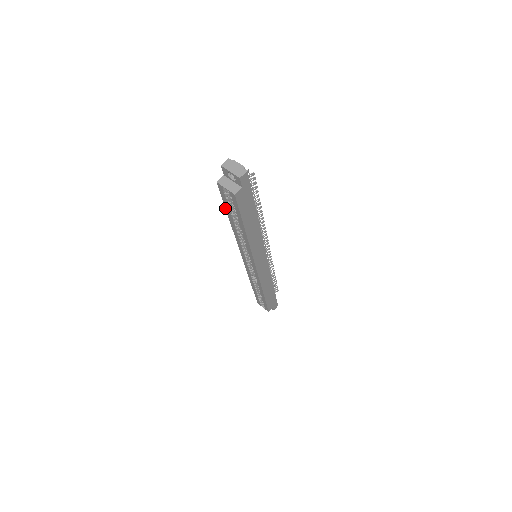
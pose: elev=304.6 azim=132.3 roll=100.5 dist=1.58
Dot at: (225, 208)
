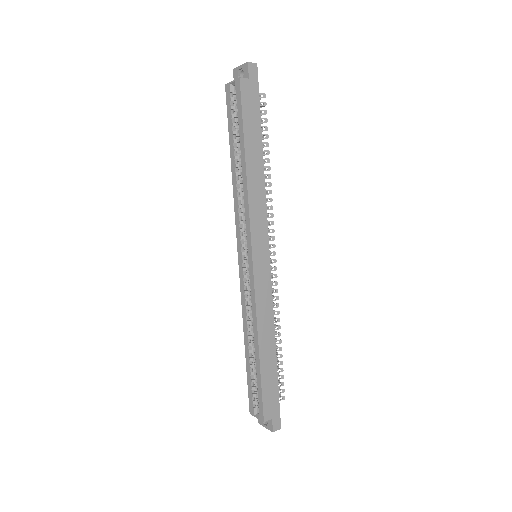
Dot at: occluded
